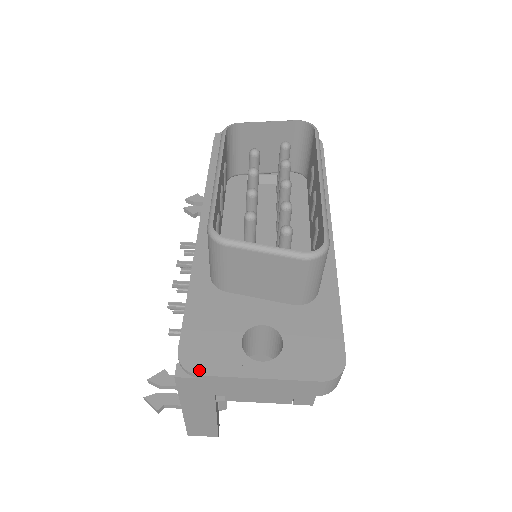
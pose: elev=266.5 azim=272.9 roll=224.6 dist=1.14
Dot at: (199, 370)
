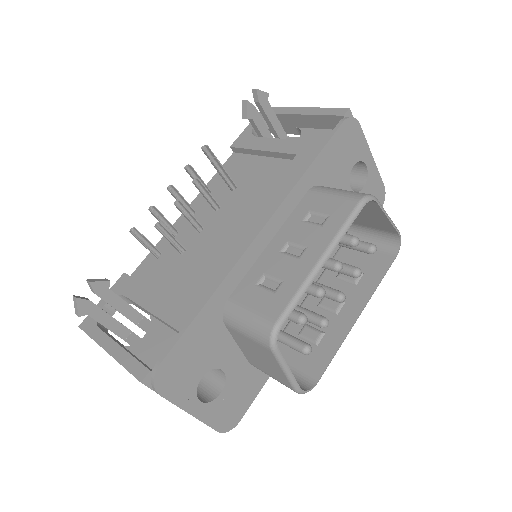
Dot at: (162, 390)
